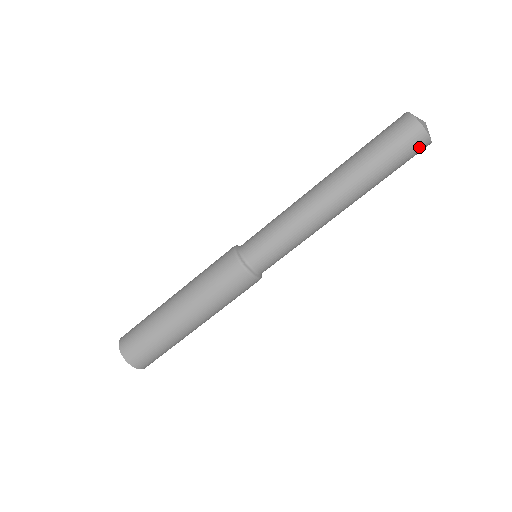
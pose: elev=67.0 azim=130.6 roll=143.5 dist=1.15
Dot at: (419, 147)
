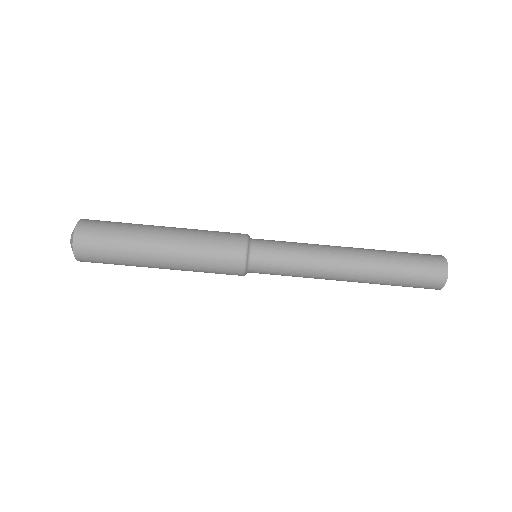
Dot at: (427, 288)
